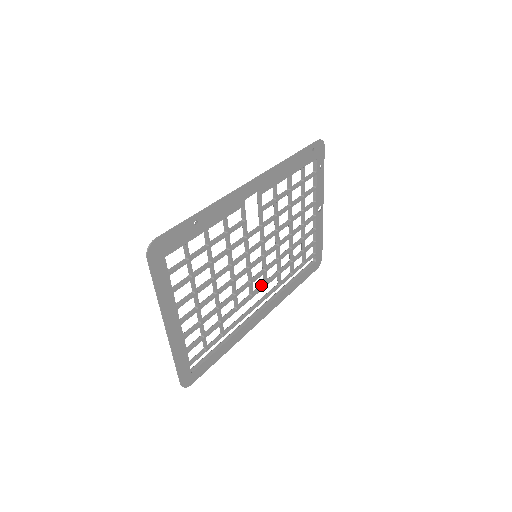
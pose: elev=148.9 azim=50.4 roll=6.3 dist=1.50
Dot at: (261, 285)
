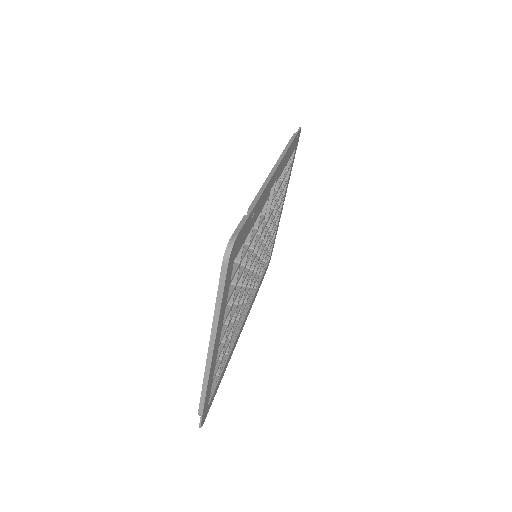
Dot at: occluded
